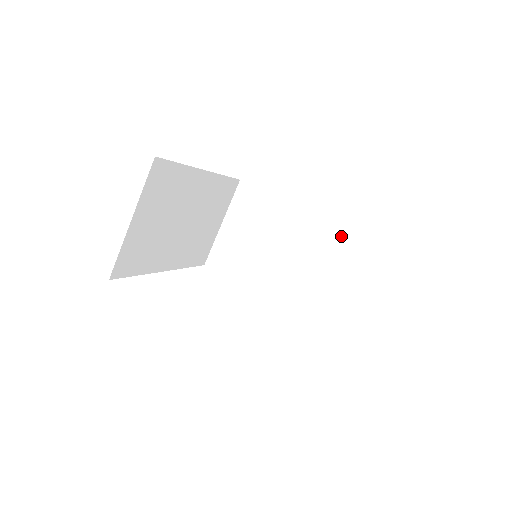
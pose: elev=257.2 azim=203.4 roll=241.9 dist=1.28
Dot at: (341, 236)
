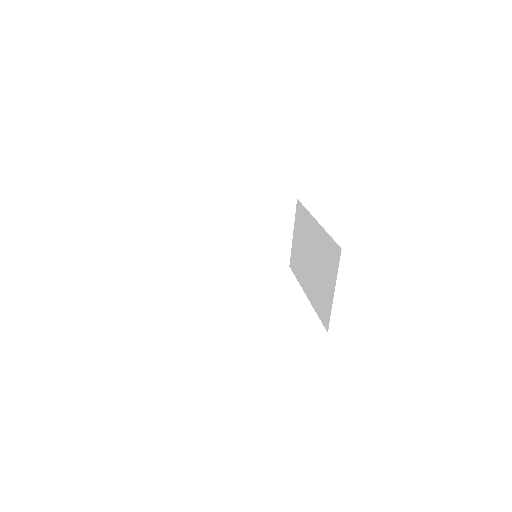
Dot at: (326, 239)
